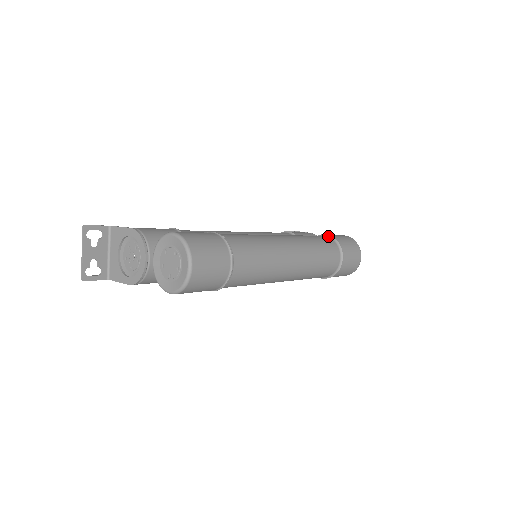
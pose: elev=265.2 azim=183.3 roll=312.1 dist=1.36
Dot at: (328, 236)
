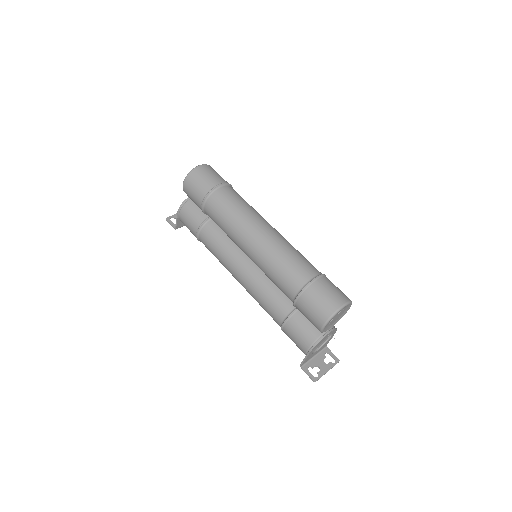
Dot at: occluded
